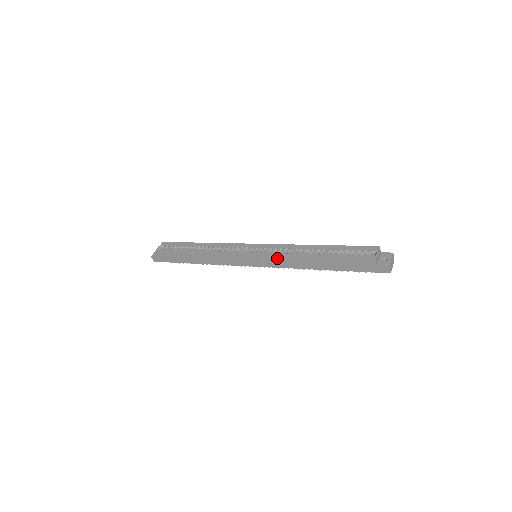
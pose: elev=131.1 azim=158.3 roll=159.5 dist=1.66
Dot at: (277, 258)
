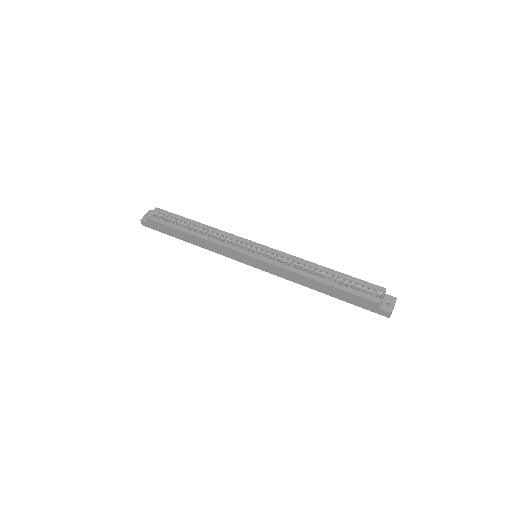
Dot at: (279, 268)
